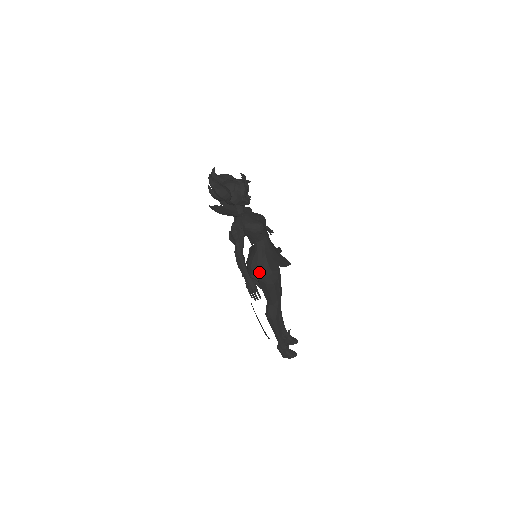
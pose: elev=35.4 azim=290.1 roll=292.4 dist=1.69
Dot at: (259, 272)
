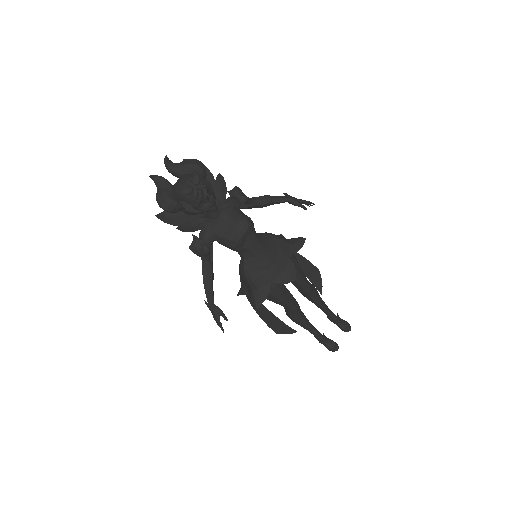
Dot at: (247, 285)
